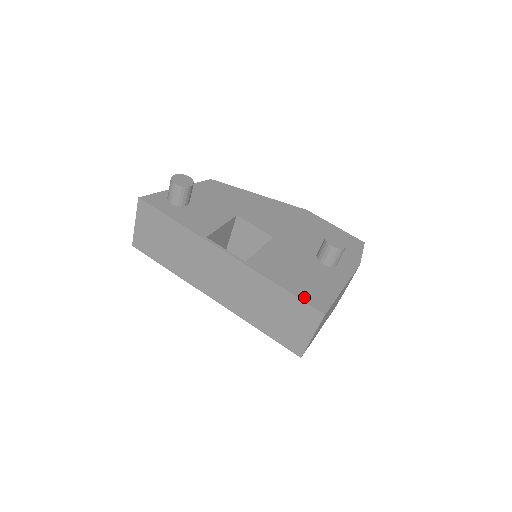
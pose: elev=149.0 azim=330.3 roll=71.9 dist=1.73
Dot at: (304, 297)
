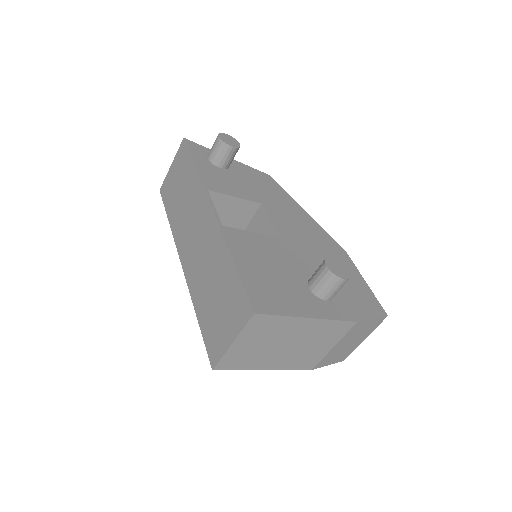
Dot at: (249, 286)
